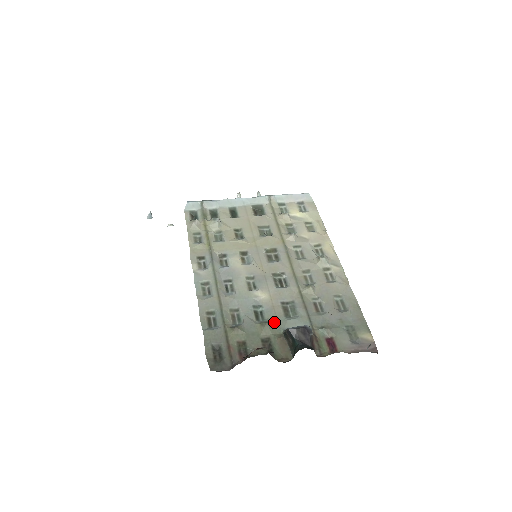
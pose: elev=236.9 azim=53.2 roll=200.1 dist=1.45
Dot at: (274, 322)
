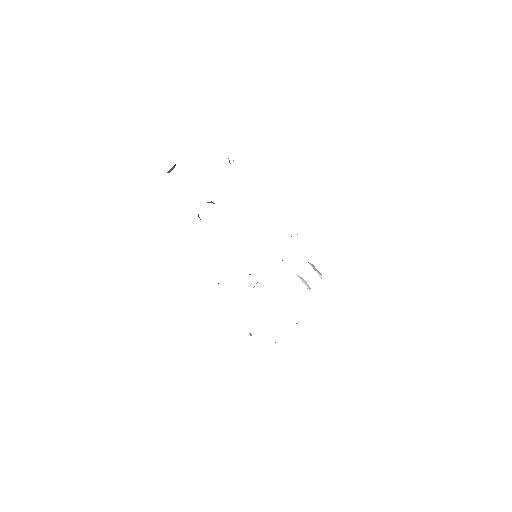
Dot at: occluded
